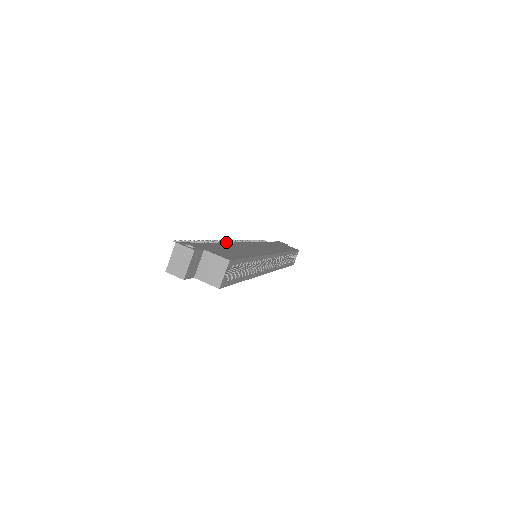
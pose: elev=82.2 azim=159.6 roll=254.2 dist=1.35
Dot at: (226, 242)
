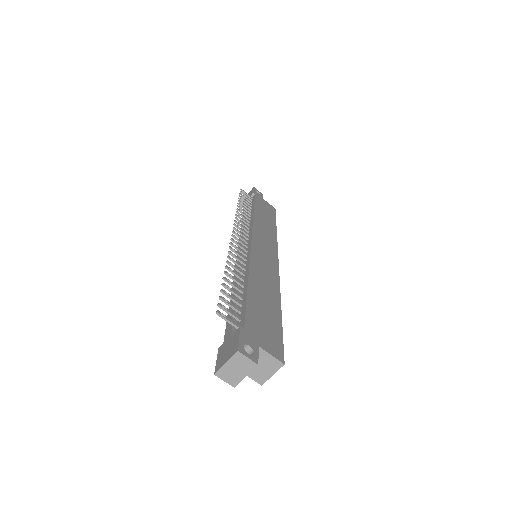
Dot at: (235, 247)
